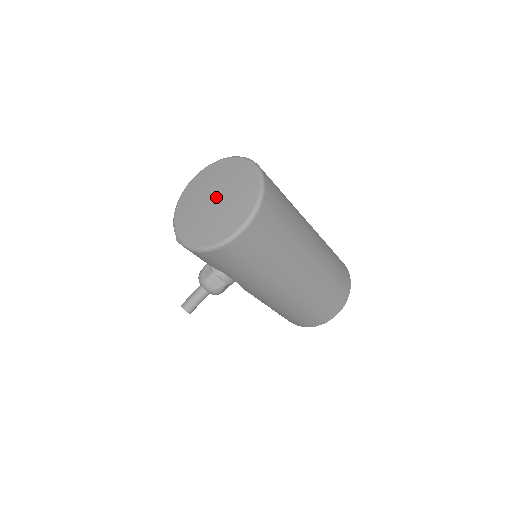
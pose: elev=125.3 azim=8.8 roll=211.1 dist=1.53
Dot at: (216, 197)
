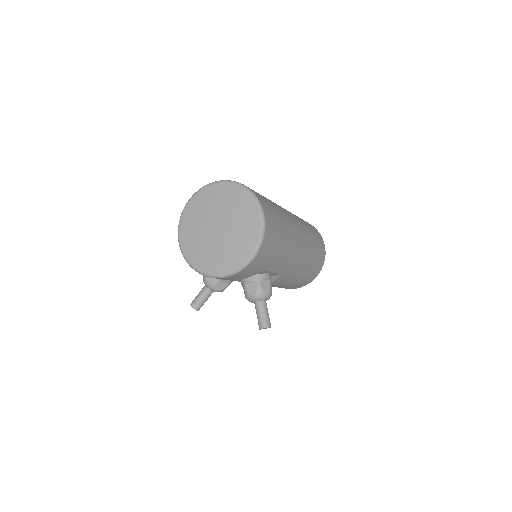
Dot at: (217, 225)
